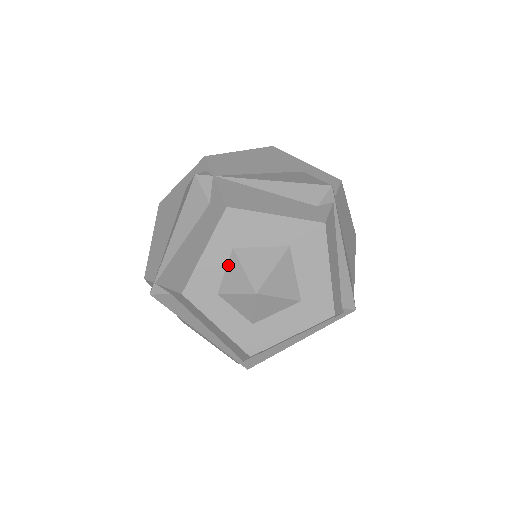
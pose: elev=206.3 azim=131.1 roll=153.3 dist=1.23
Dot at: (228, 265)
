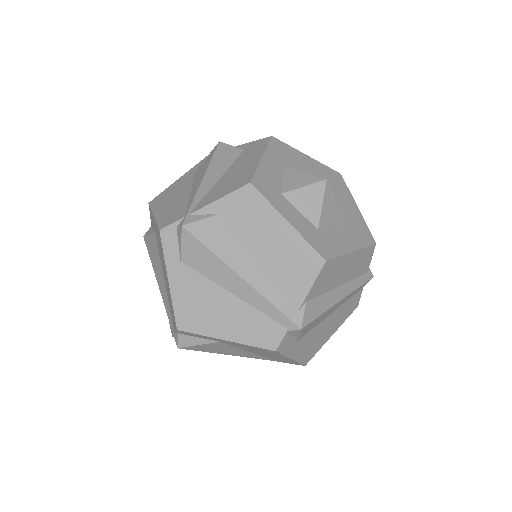
Dot at: (284, 174)
